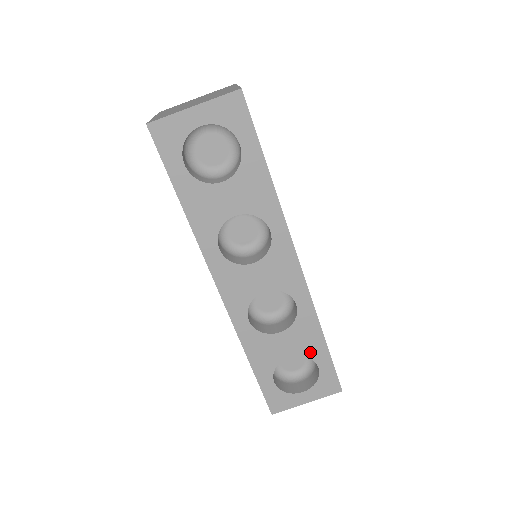
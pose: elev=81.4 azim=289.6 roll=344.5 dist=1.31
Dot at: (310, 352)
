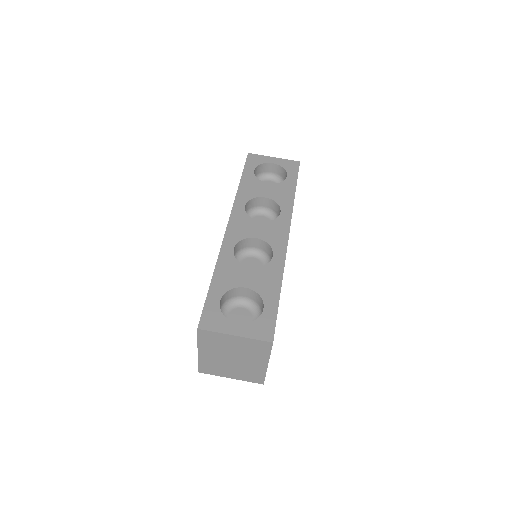
Dot at: (264, 293)
